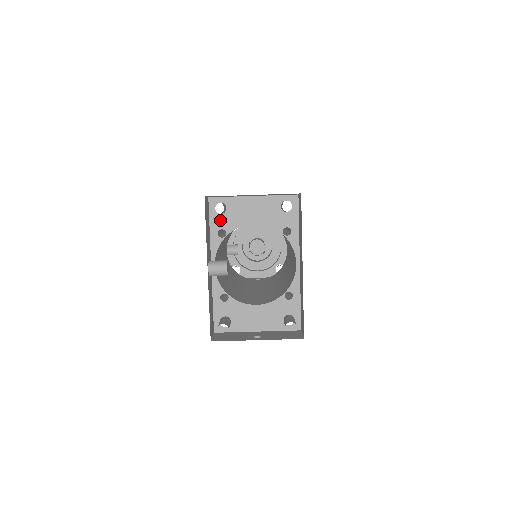
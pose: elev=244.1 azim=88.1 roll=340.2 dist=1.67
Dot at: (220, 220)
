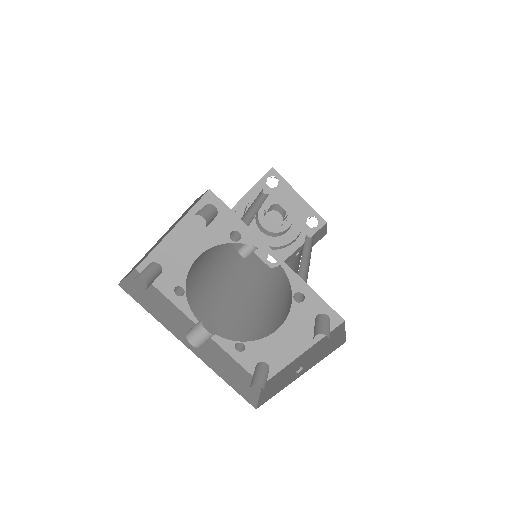
Dot at: (165, 280)
